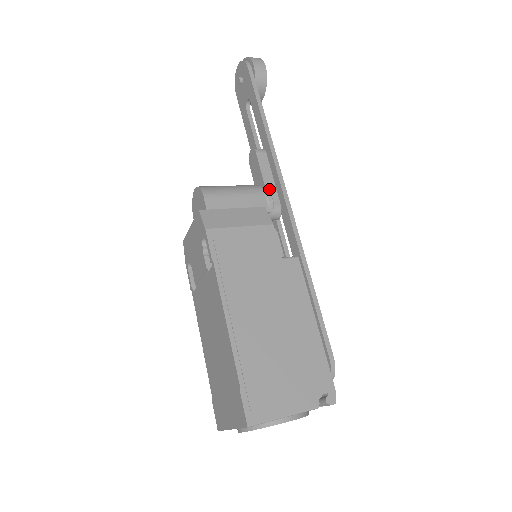
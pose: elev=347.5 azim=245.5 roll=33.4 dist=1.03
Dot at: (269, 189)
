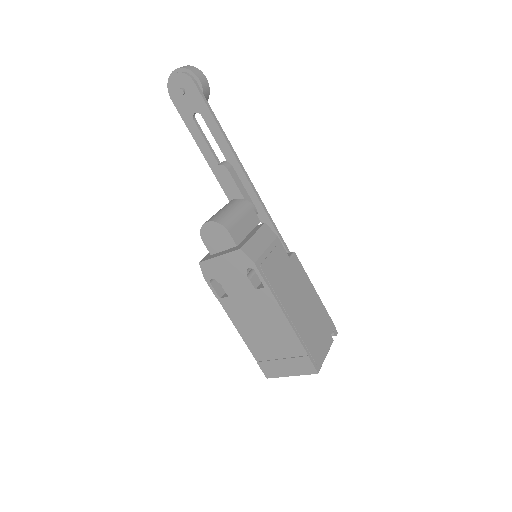
Dot at: (246, 199)
